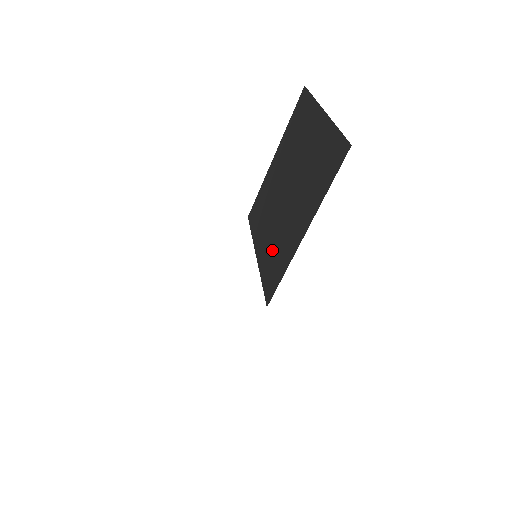
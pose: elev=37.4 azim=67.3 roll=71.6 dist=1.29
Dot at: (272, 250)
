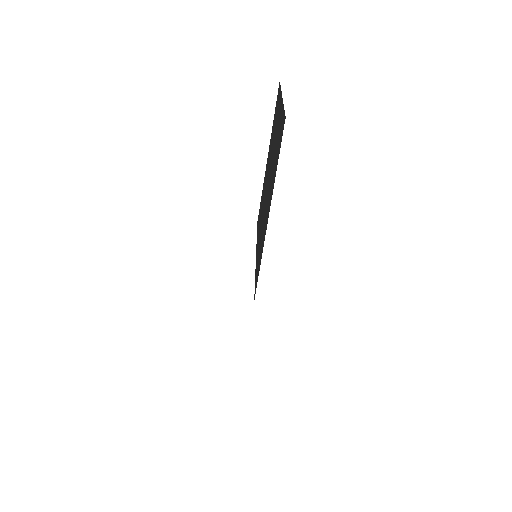
Dot at: (259, 245)
